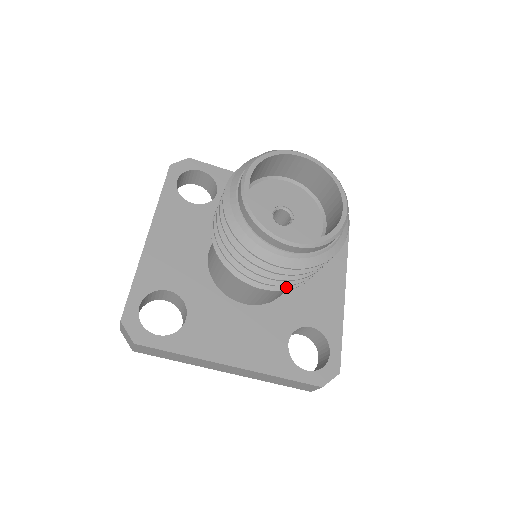
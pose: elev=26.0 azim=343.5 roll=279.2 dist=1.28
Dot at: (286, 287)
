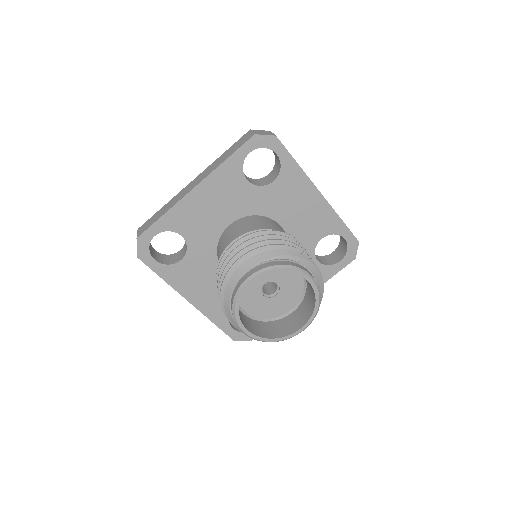
Dot at: occluded
